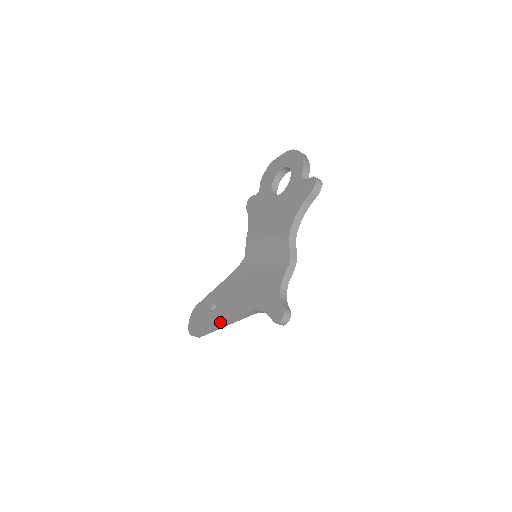
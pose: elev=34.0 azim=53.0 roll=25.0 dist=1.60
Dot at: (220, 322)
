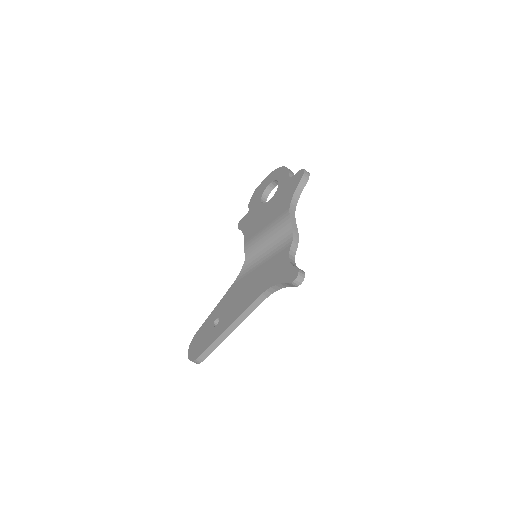
Dot at: (227, 326)
